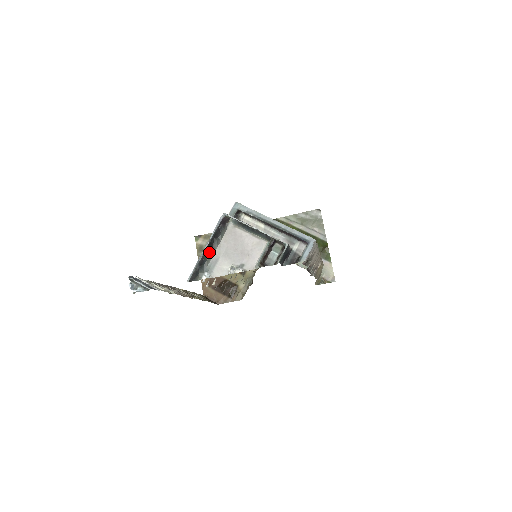
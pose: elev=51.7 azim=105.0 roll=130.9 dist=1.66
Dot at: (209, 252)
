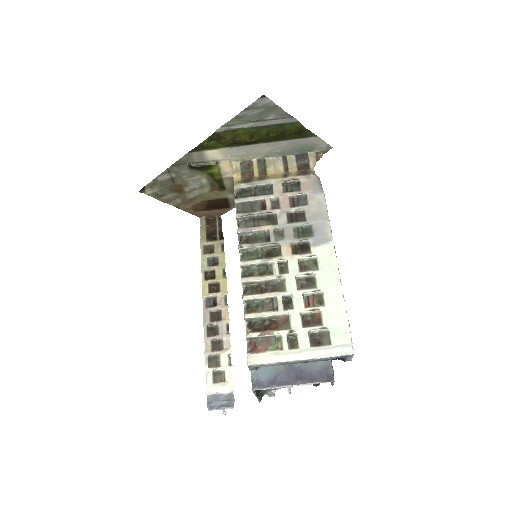
Dot at: (260, 391)
